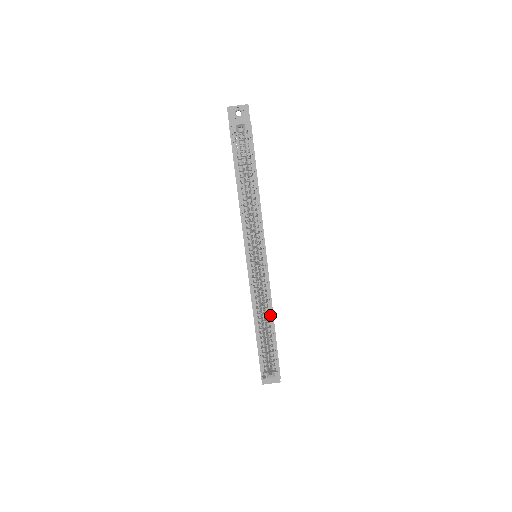
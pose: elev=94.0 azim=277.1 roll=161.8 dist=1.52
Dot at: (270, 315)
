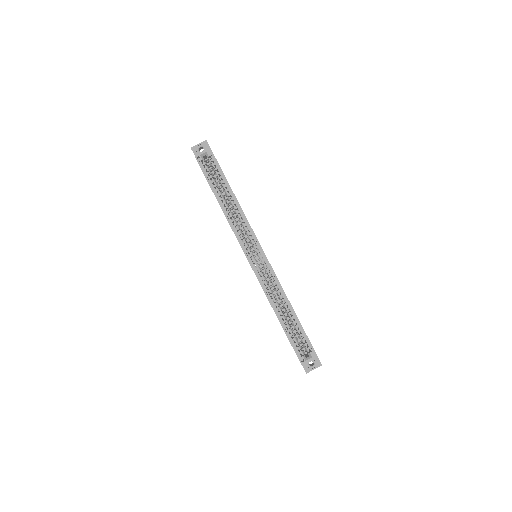
Dot at: (286, 301)
